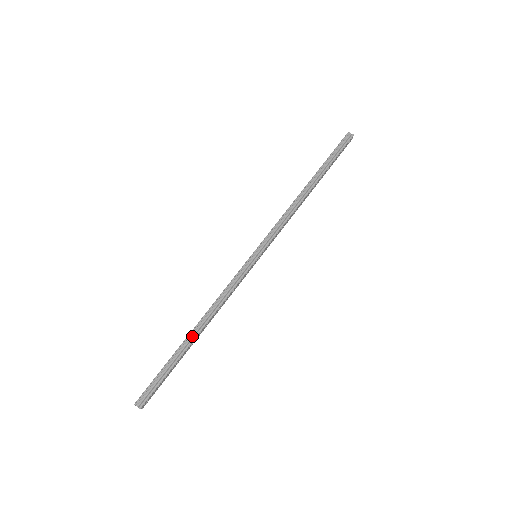
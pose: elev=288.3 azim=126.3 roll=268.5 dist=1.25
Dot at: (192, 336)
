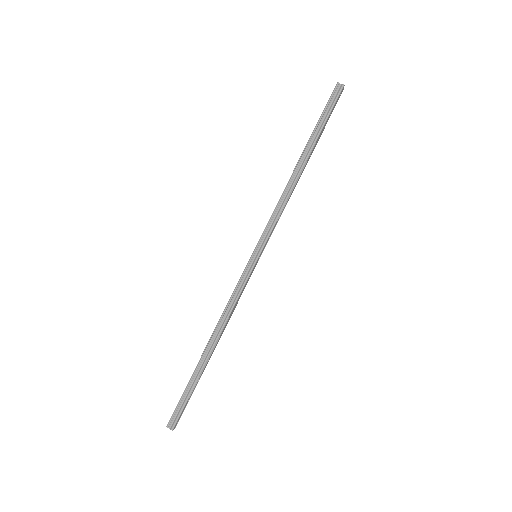
Dot at: (207, 353)
